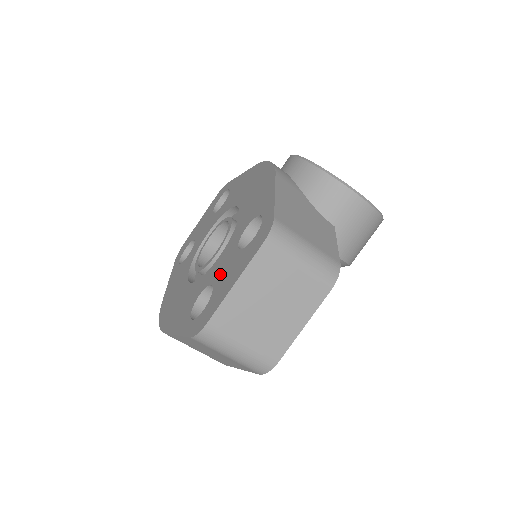
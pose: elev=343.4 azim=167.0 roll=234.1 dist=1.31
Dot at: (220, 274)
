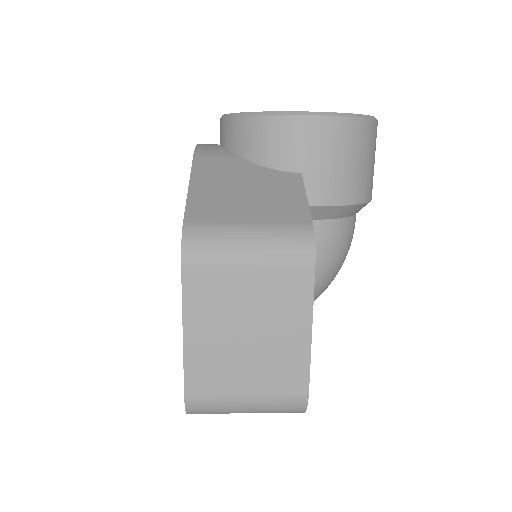
Dot at: occluded
